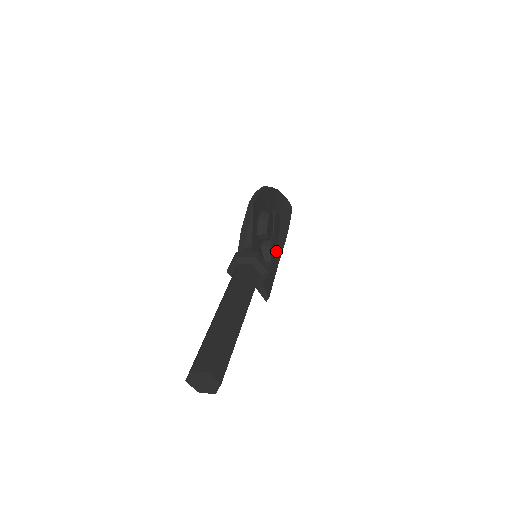
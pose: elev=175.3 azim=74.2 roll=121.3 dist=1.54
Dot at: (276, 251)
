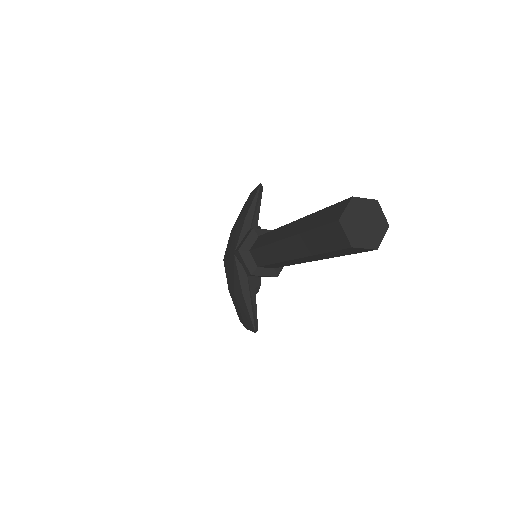
Dot at: occluded
